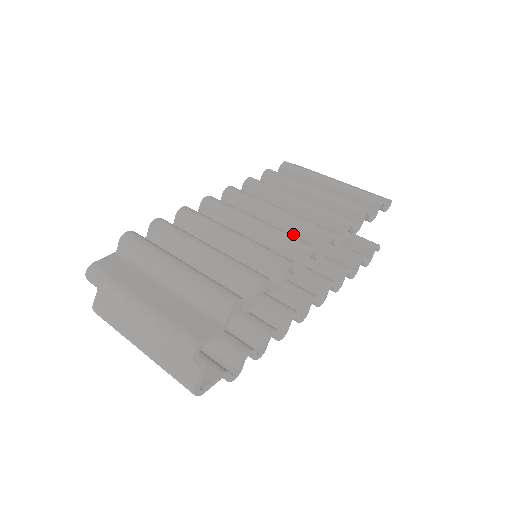
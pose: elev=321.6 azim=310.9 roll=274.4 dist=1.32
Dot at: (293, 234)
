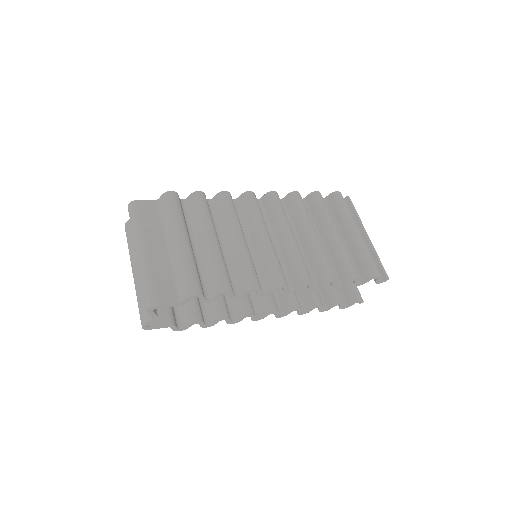
Dot at: (285, 262)
